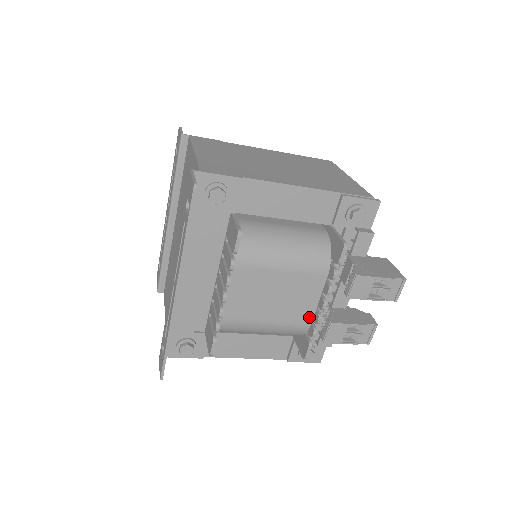
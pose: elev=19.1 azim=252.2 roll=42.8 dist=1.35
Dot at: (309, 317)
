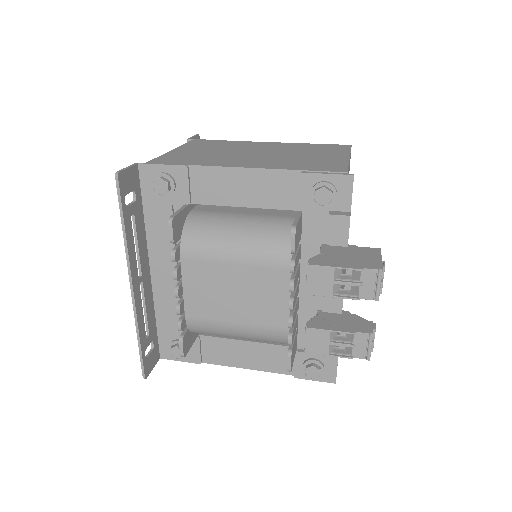
Dot at: (285, 320)
